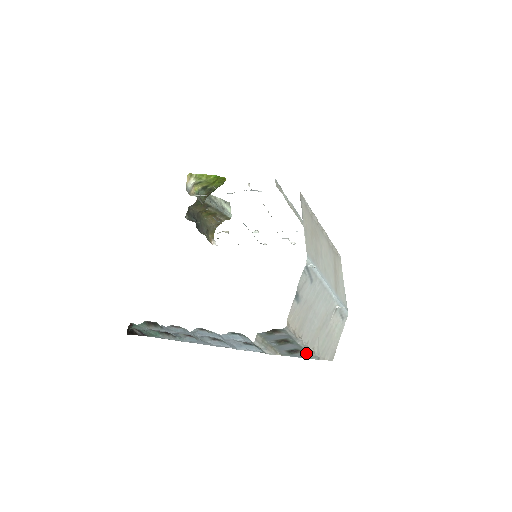
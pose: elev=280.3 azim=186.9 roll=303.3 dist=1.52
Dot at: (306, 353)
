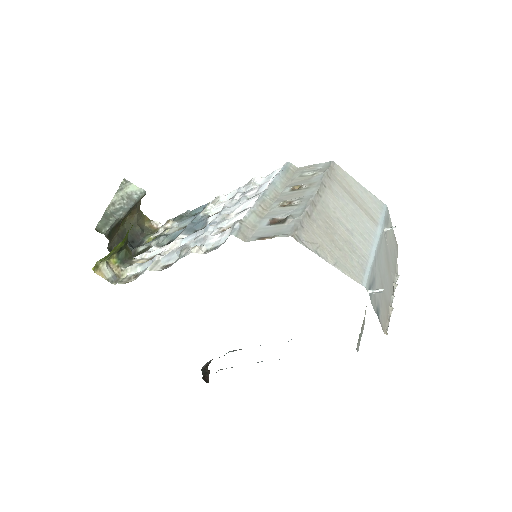
Dot at: occluded
